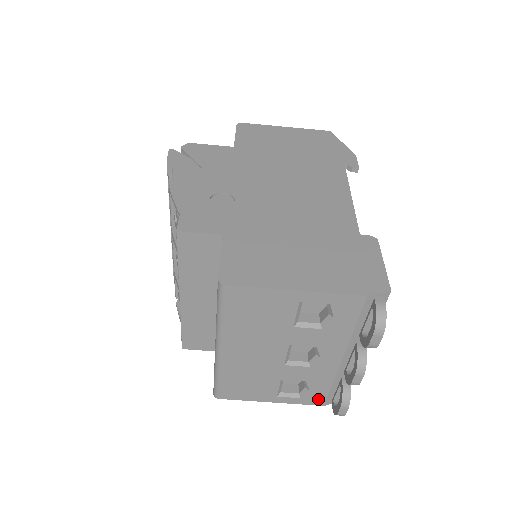
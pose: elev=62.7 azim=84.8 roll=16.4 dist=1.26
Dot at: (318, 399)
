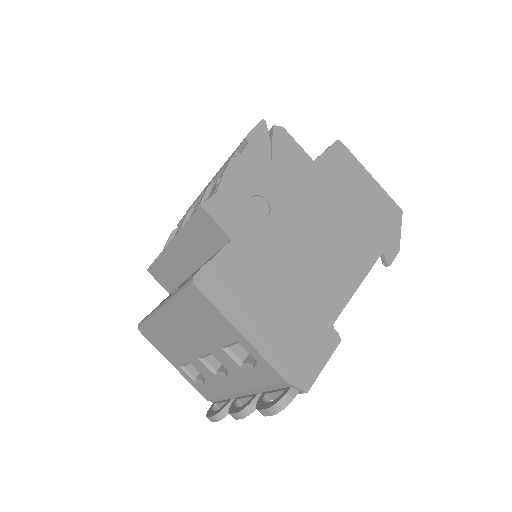
Dot at: (206, 393)
